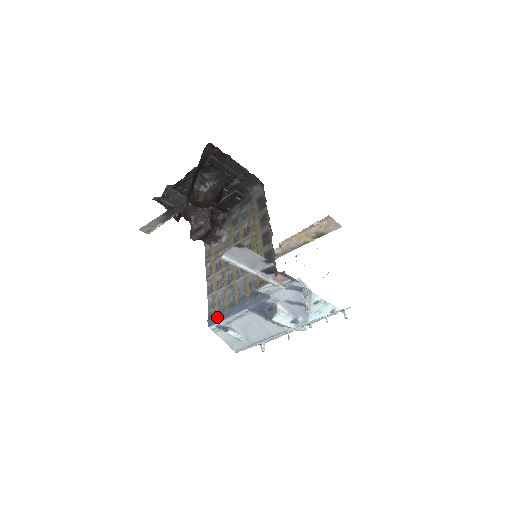
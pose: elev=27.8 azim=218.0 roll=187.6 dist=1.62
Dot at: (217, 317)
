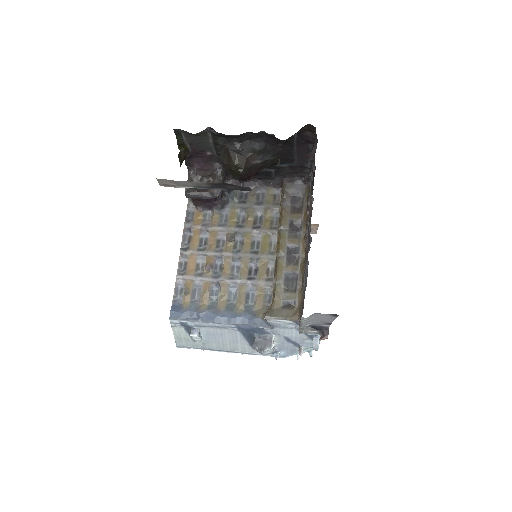
Dot at: (188, 314)
